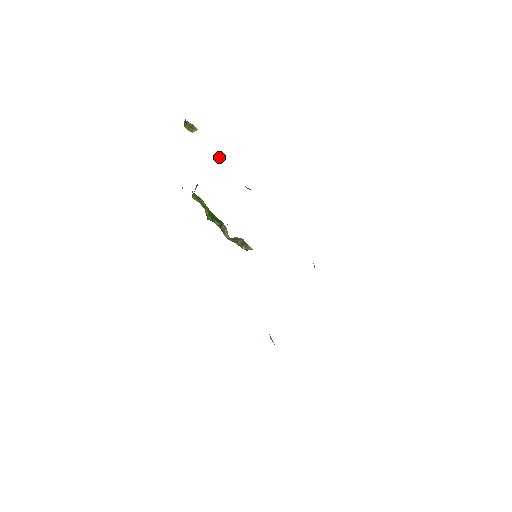
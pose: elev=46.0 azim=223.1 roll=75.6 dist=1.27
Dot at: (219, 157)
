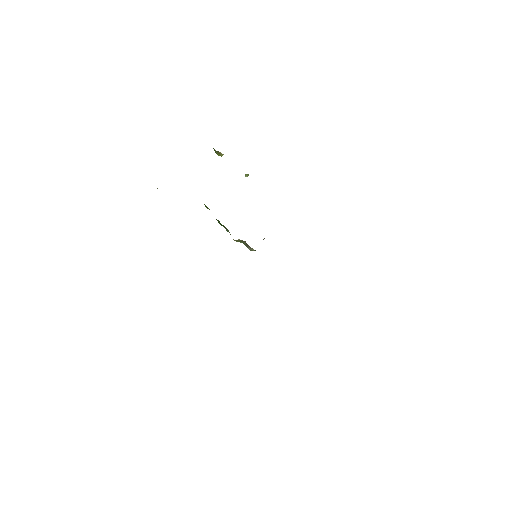
Dot at: (245, 174)
